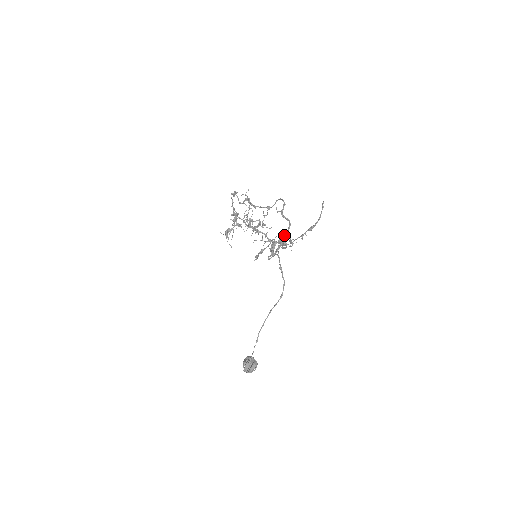
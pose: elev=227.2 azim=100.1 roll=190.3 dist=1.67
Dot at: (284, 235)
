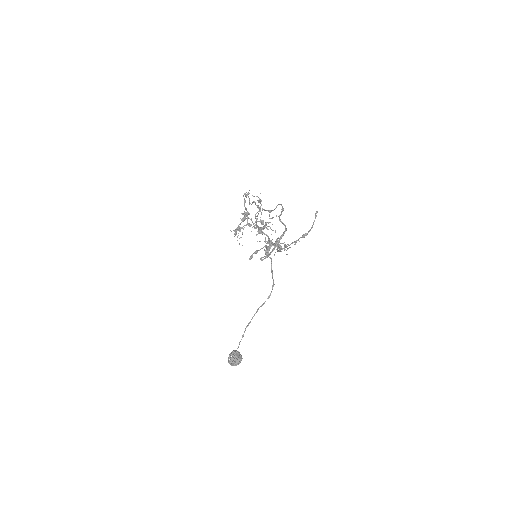
Dot at: (279, 239)
